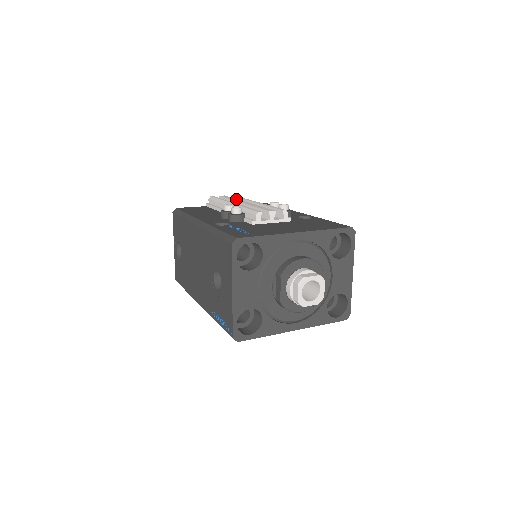
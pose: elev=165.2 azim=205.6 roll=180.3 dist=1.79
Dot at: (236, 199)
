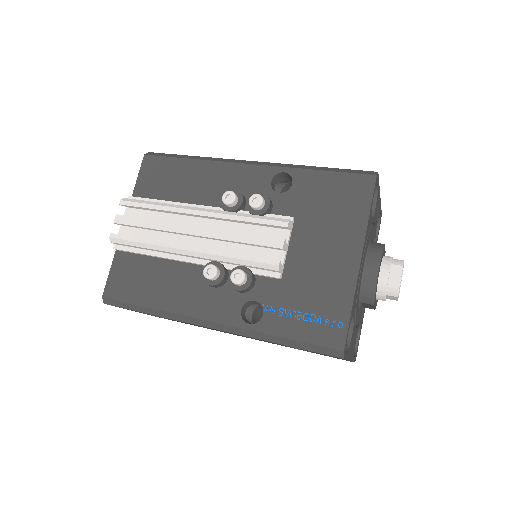
Dot at: (162, 224)
